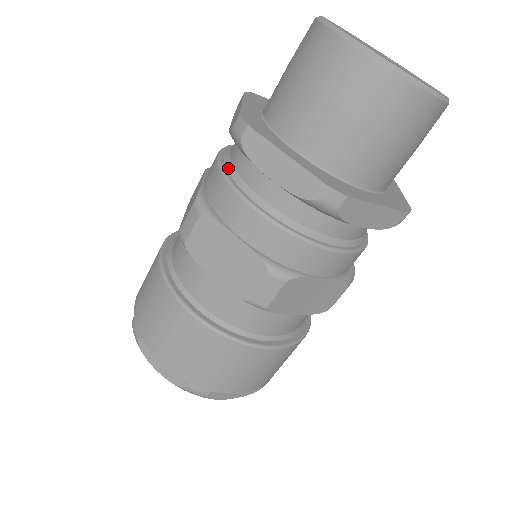
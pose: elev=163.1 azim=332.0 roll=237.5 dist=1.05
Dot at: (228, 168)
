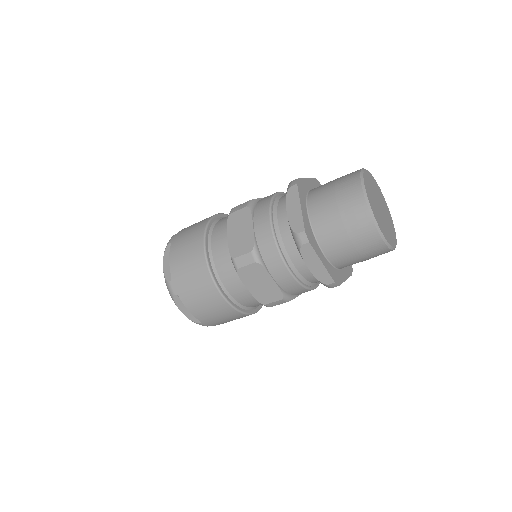
Dot at: (277, 198)
